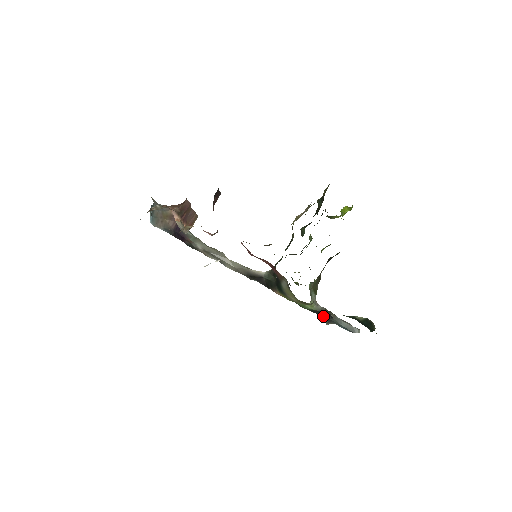
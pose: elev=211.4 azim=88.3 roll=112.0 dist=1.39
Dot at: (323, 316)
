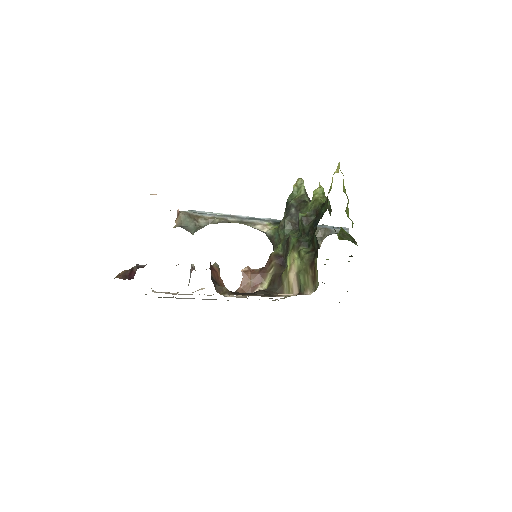
Dot at: (318, 233)
